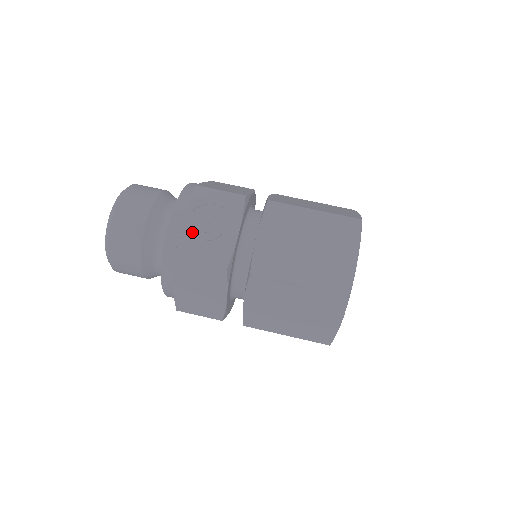
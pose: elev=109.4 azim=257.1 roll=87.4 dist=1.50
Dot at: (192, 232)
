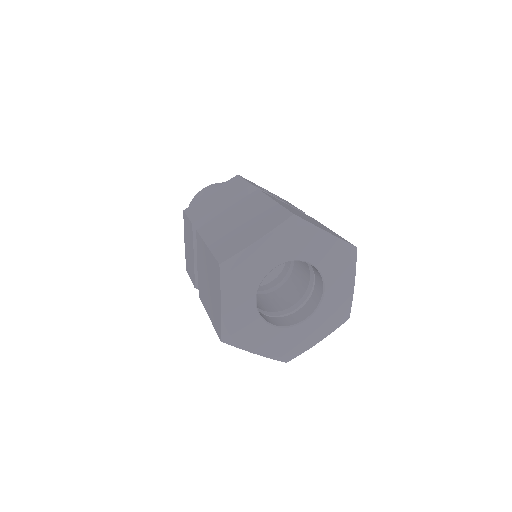
Dot at: occluded
